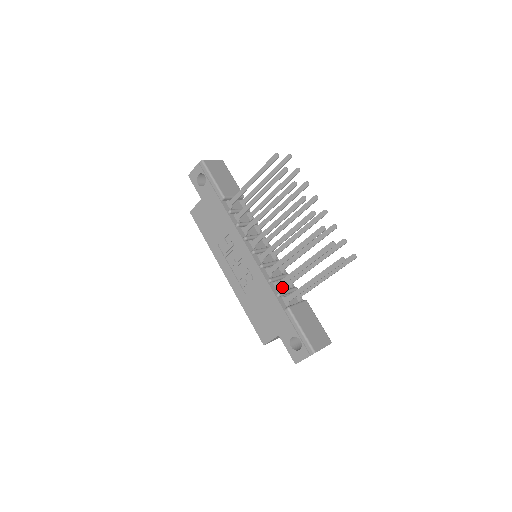
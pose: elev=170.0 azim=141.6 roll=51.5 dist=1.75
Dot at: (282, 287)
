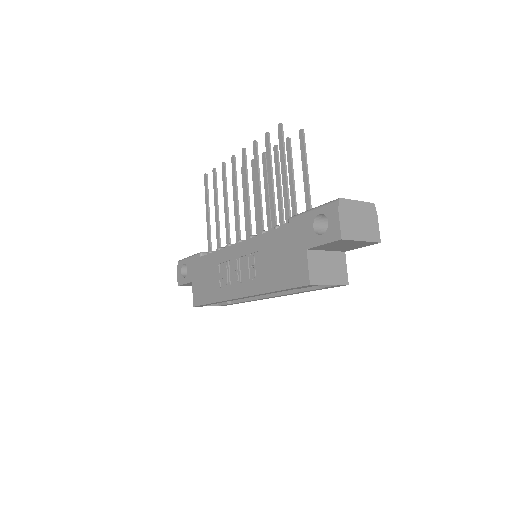
Dot at: occluded
